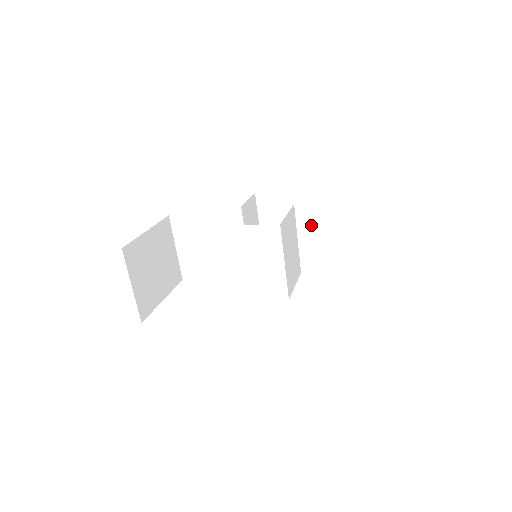
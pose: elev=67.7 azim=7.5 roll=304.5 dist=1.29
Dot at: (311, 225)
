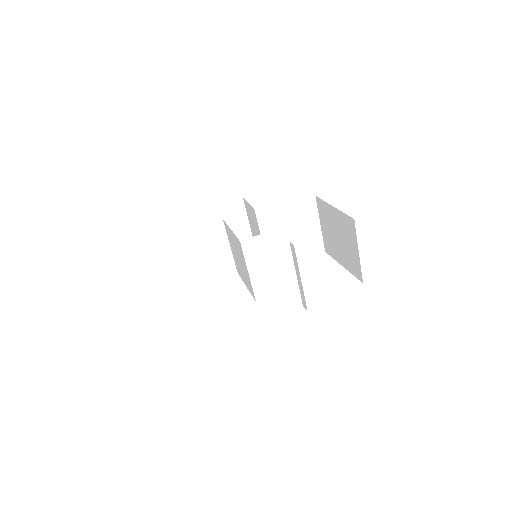
Dot at: (344, 244)
